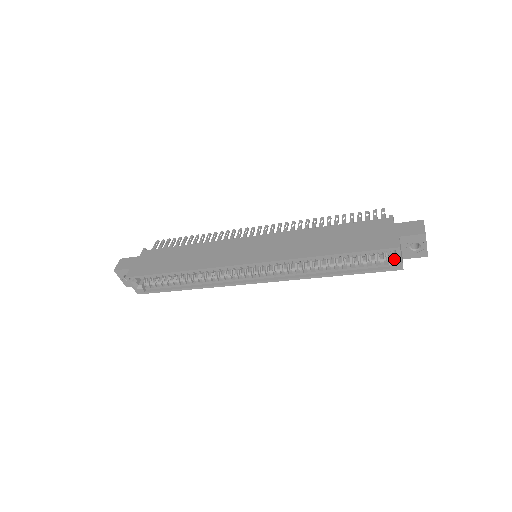
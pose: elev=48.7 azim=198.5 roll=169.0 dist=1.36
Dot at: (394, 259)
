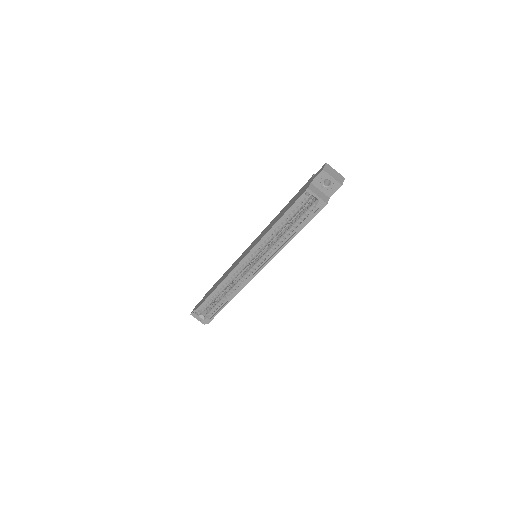
Dot at: (316, 200)
